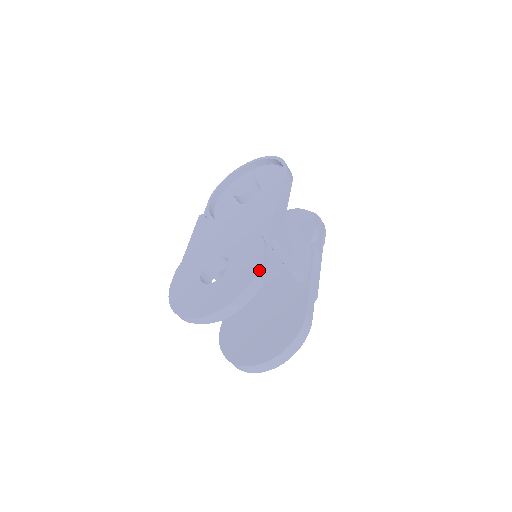
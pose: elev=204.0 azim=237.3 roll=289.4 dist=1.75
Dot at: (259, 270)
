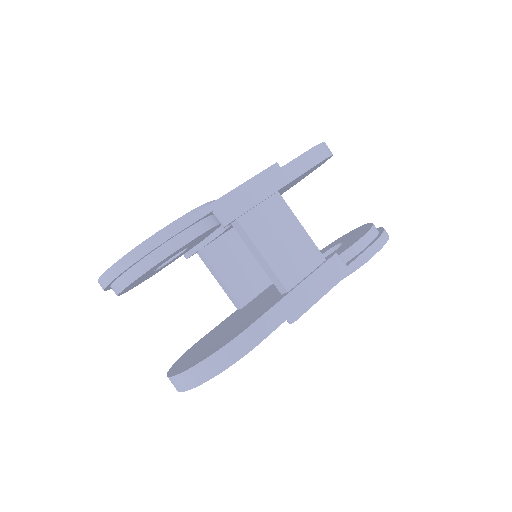
Dot at: (160, 232)
